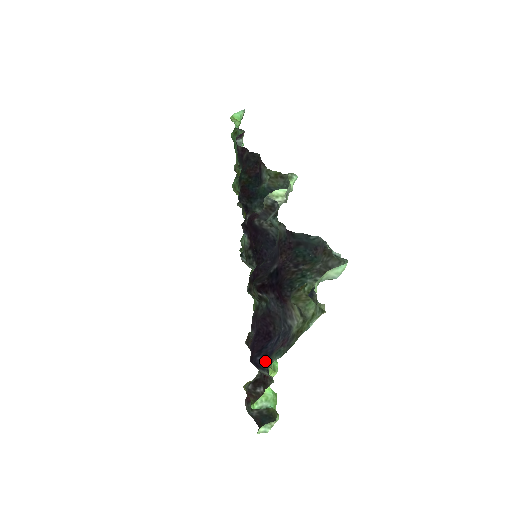
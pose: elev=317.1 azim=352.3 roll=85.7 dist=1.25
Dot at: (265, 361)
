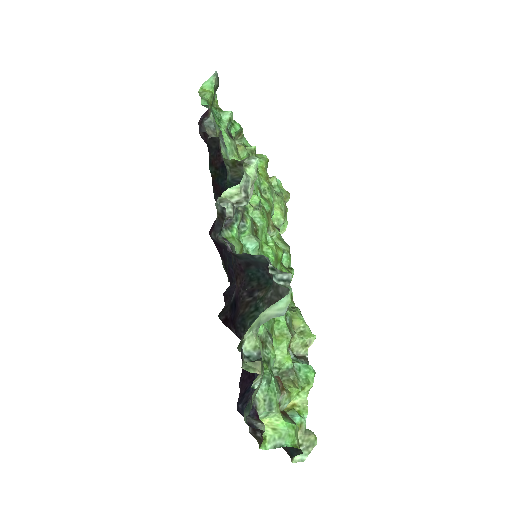
Dot at: occluded
